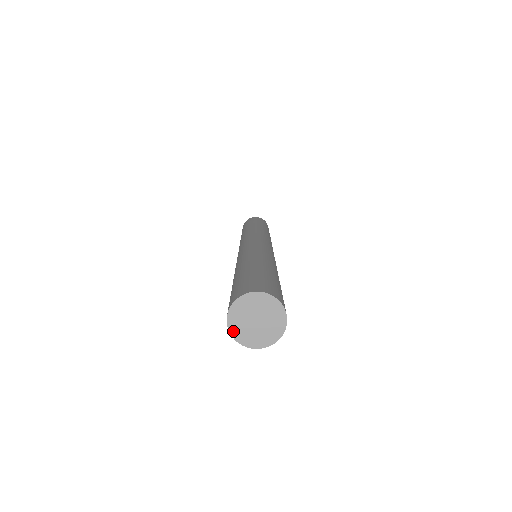
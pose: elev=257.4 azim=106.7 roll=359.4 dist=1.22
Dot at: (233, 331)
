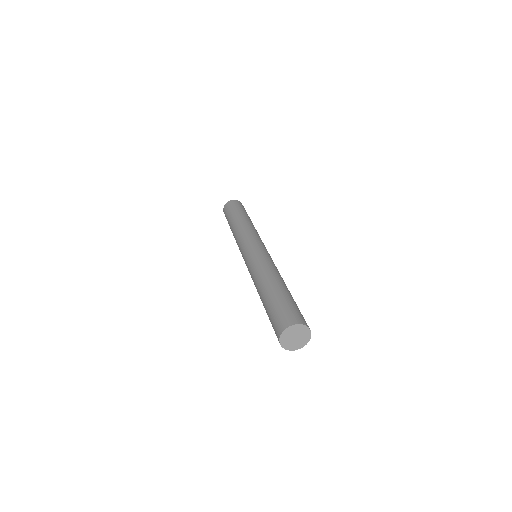
Dot at: (282, 344)
